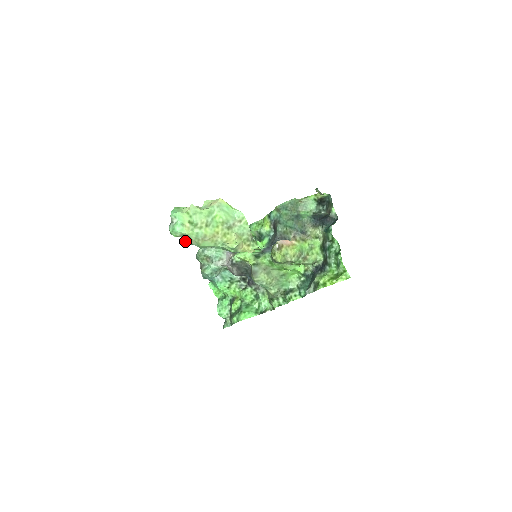
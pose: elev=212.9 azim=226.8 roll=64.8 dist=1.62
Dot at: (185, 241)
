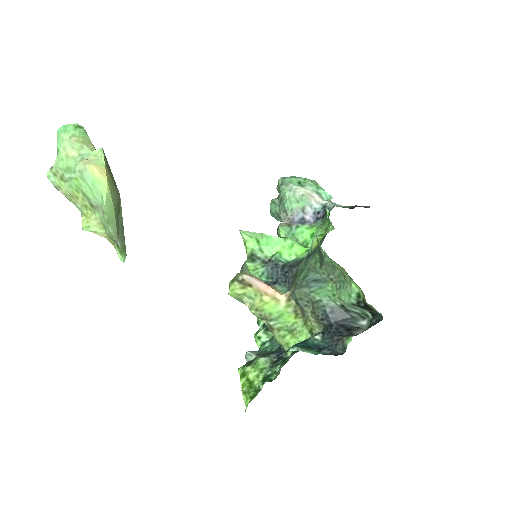
Dot at: occluded
